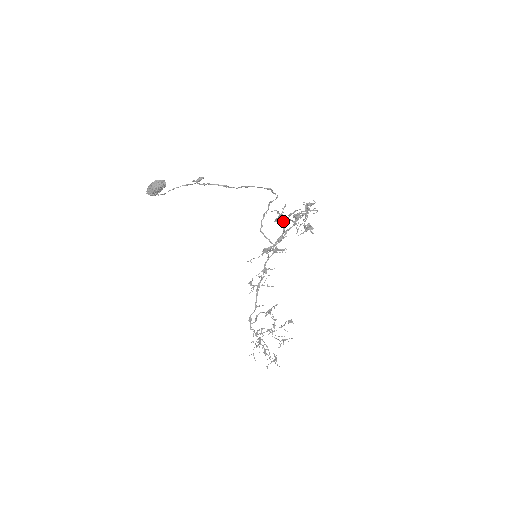
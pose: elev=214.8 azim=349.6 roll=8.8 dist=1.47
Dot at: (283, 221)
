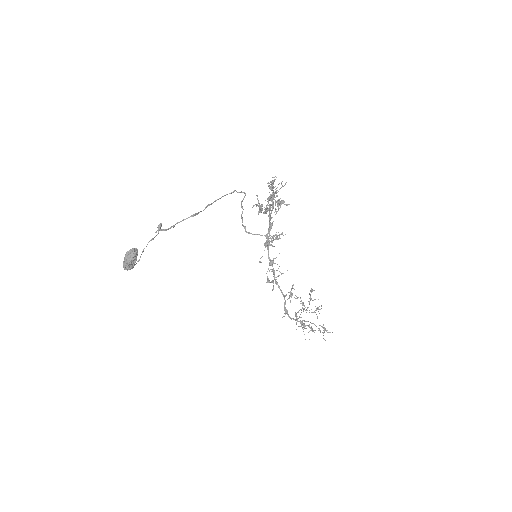
Dot at: (270, 208)
